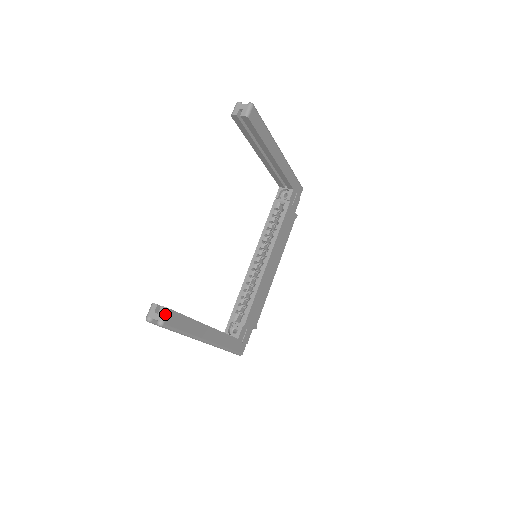
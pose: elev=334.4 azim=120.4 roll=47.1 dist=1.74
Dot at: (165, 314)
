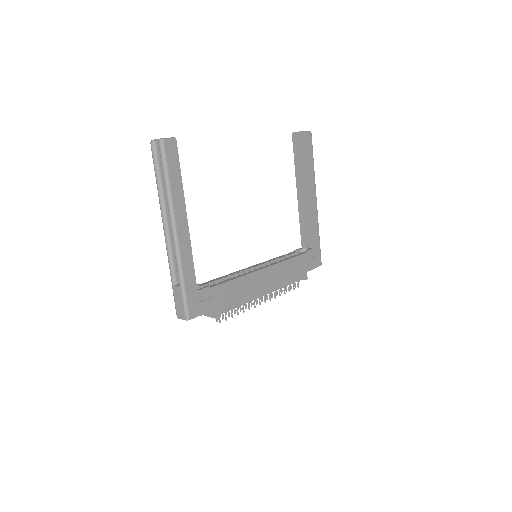
Dot at: (170, 138)
